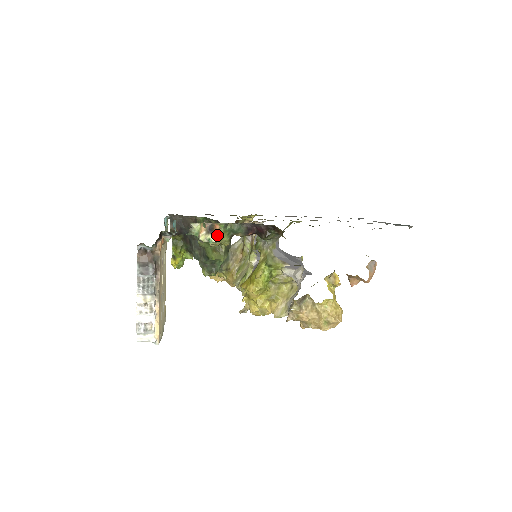
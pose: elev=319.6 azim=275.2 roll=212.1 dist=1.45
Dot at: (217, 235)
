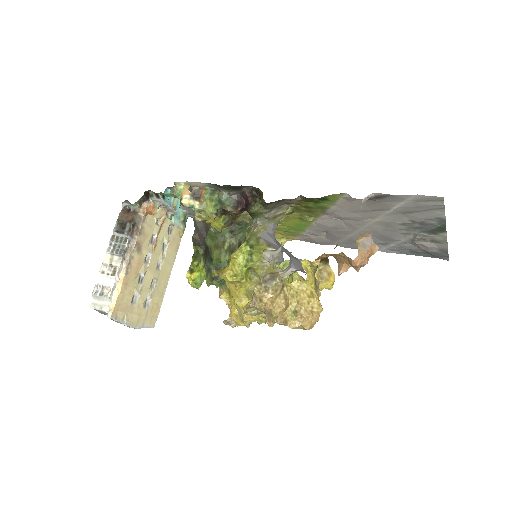
Dot at: (201, 202)
